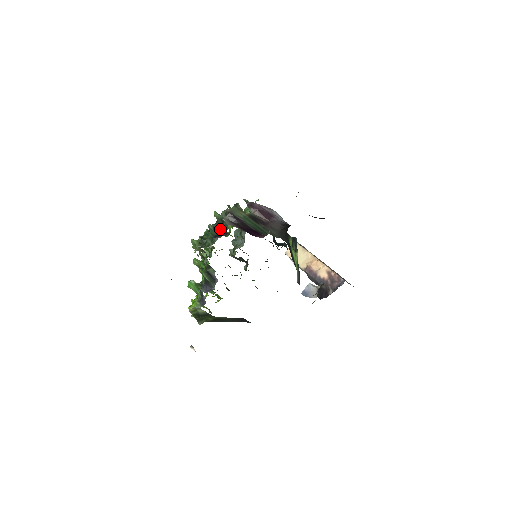
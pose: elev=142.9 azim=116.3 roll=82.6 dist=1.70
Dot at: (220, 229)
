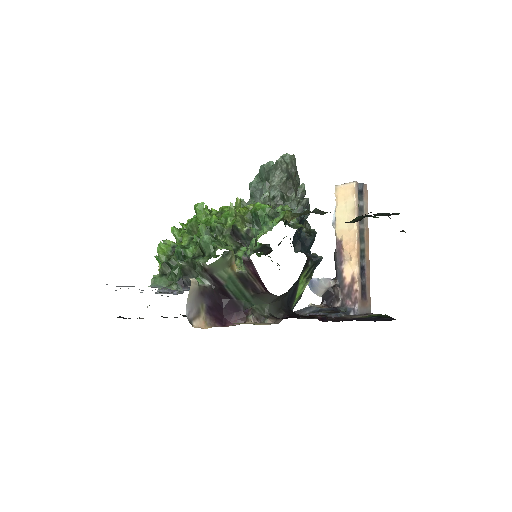
Dot at: (191, 274)
